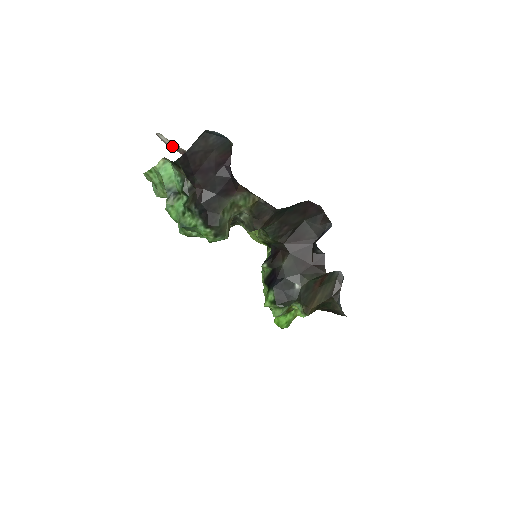
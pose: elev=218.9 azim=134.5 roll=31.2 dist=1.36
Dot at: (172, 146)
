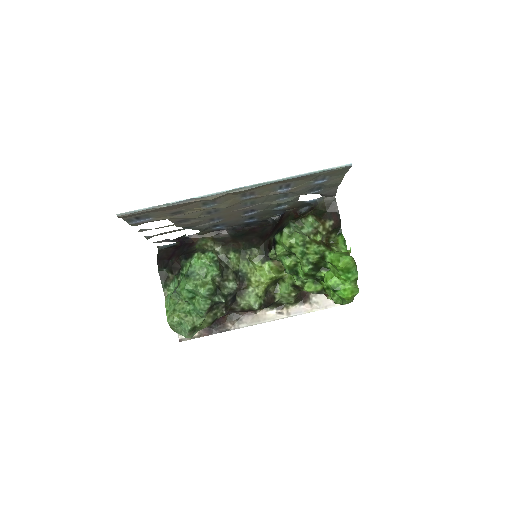
Dot at: (194, 336)
